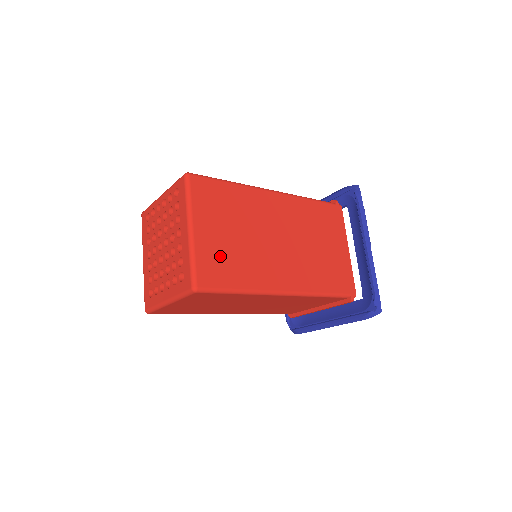
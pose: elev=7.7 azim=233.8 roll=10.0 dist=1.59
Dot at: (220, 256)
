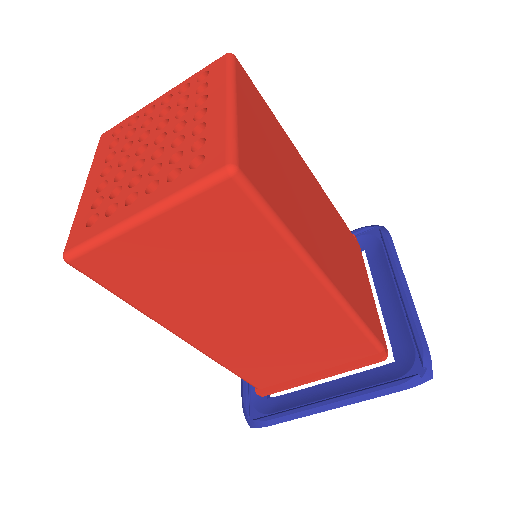
Dot at: (264, 164)
